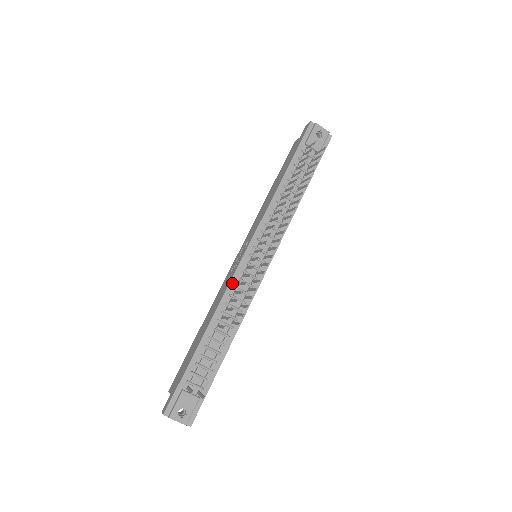
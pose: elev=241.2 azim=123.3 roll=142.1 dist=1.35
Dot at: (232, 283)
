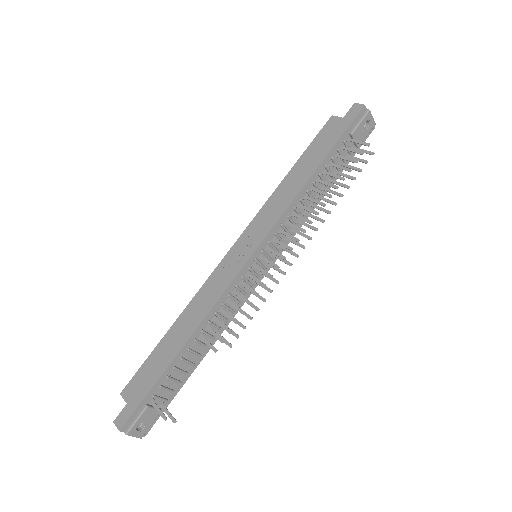
Dot at: (228, 290)
